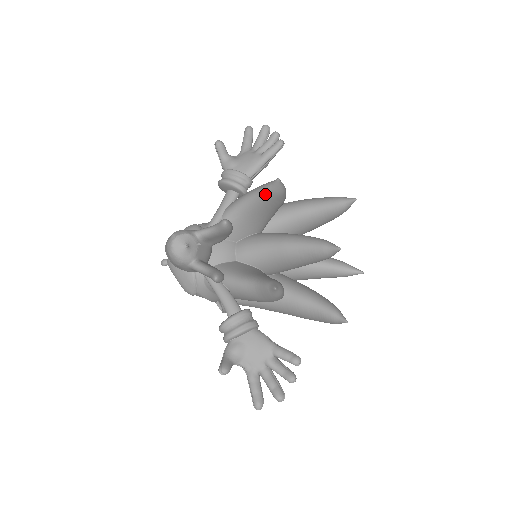
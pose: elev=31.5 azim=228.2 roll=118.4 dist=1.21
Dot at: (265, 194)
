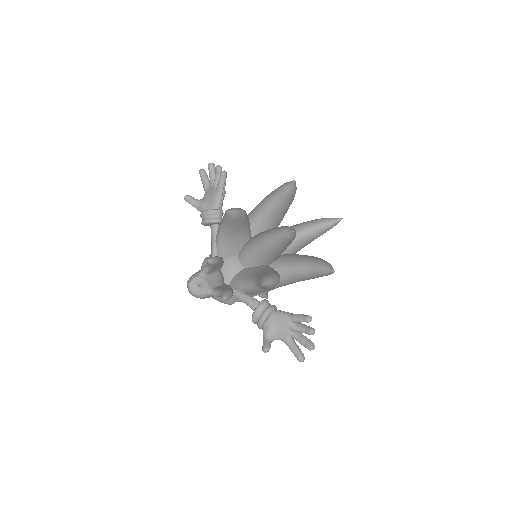
Dot at: (227, 222)
